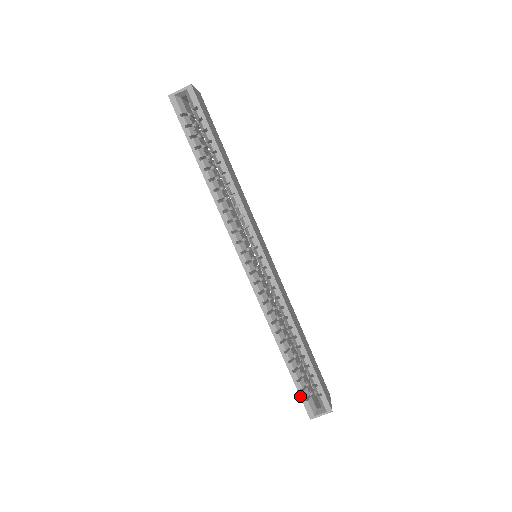
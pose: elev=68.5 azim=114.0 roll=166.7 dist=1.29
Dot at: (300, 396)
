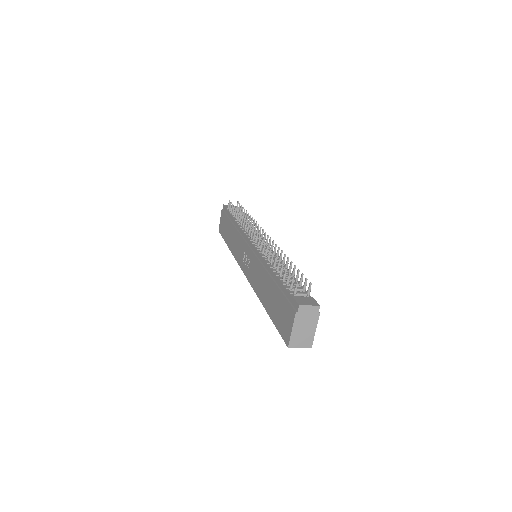
Dot at: (222, 236)
